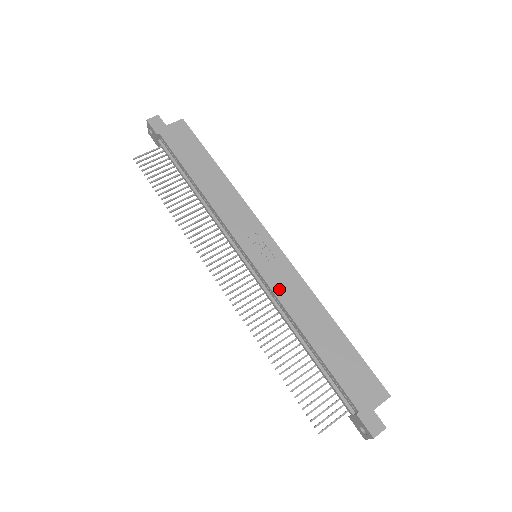
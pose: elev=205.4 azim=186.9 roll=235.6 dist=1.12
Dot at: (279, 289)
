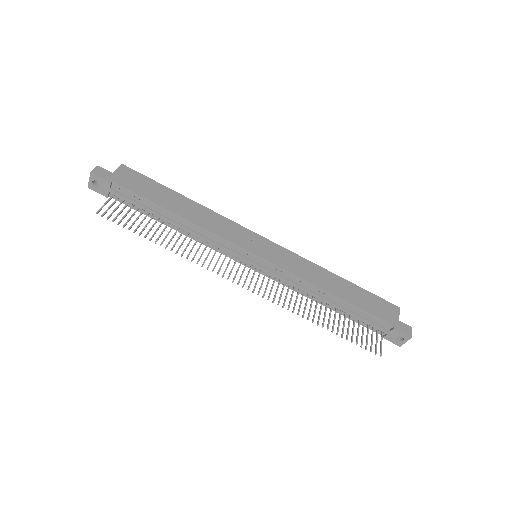
Dot at: (294, 270)
